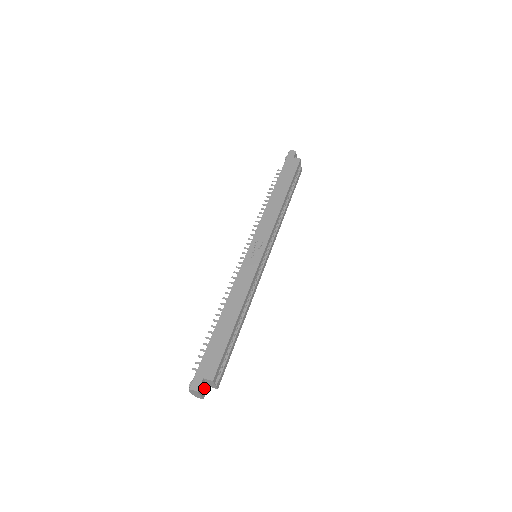
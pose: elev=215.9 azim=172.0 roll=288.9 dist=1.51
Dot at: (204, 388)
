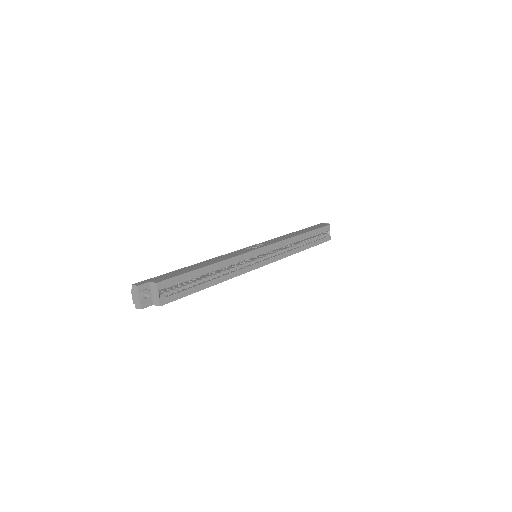
Dot at: (147, 297)
